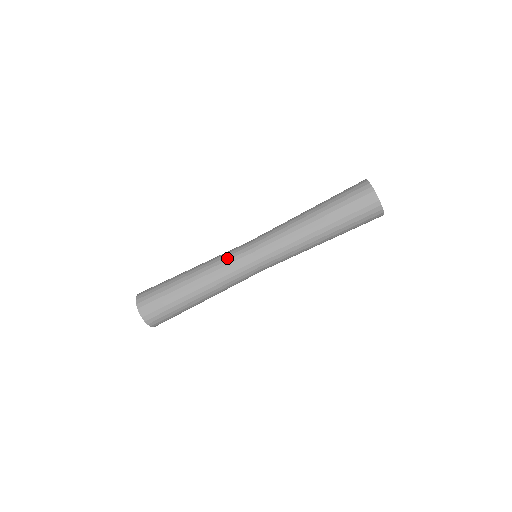
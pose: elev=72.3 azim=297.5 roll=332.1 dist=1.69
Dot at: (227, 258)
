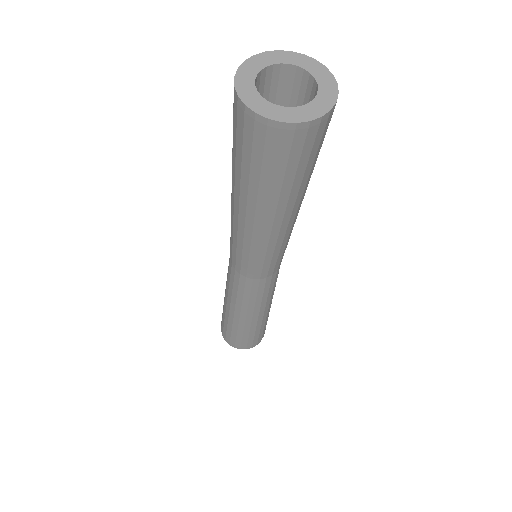
Dot at: (246, 297)
